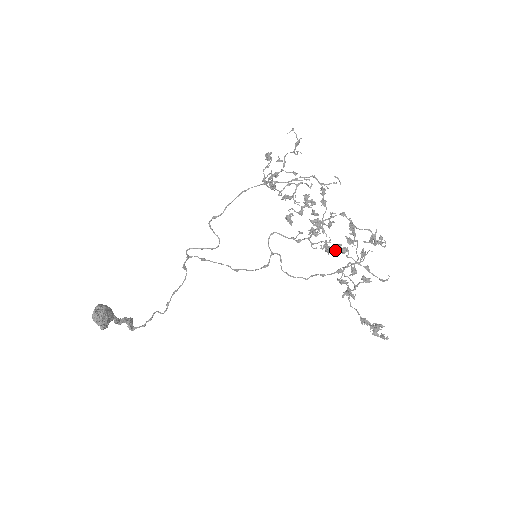
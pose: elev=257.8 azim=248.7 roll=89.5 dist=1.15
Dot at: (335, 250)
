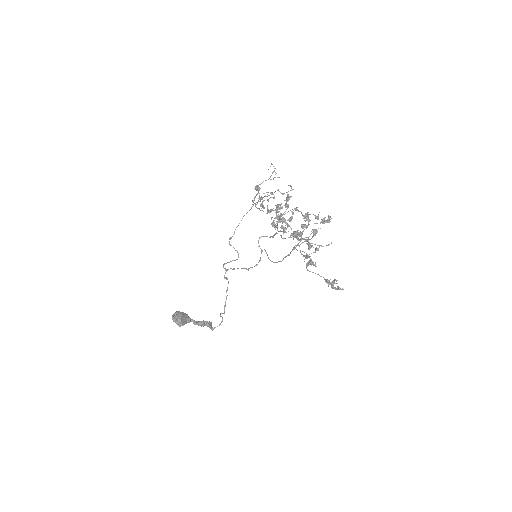
Dot at: (294, 235)
